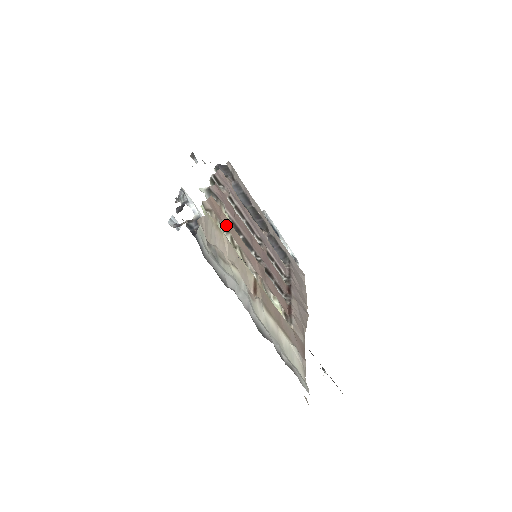
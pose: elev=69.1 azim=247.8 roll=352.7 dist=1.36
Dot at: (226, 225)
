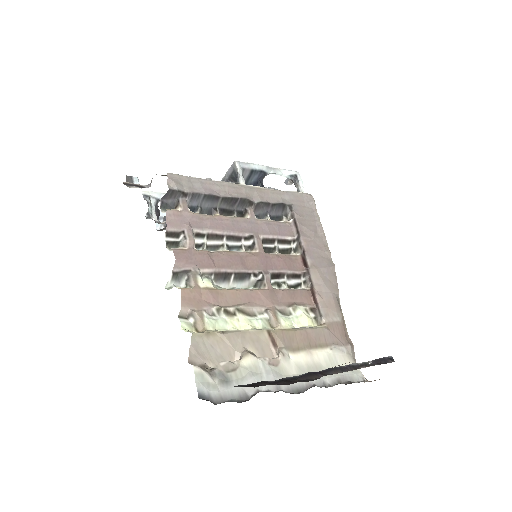
Dot at: (213, 301)
